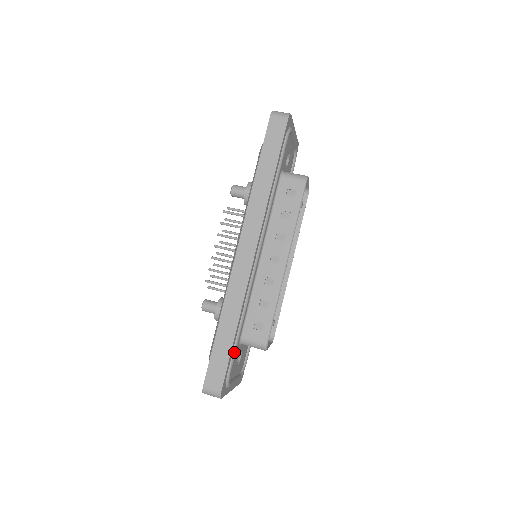
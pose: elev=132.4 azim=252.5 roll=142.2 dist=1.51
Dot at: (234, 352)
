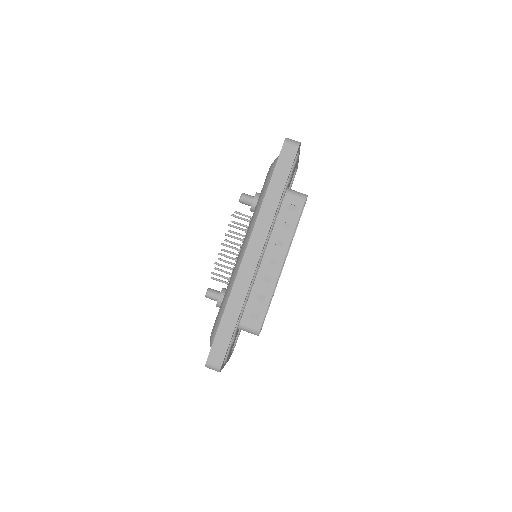
Dot at: (234, 335)
